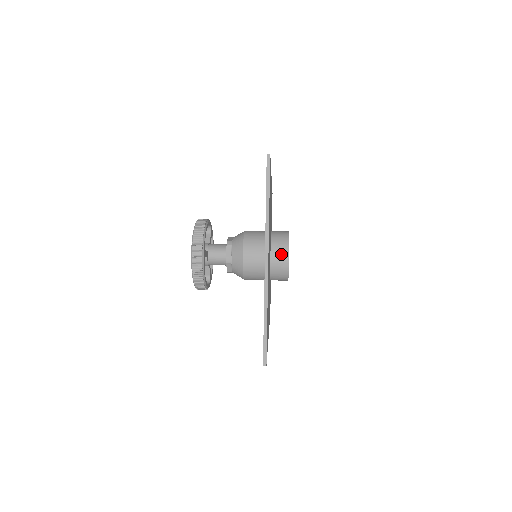
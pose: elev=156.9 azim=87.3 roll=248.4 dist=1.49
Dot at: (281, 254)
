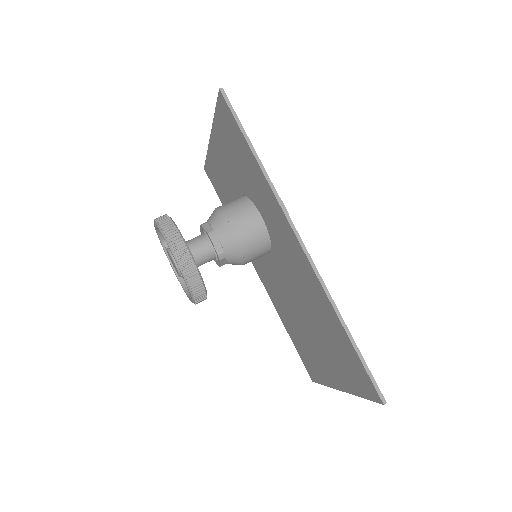
Dot at: occluded
